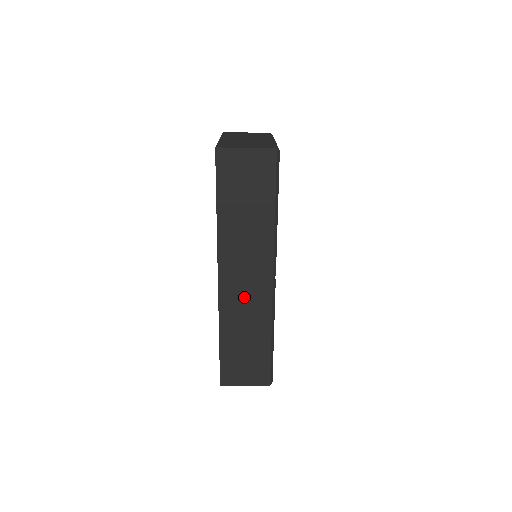
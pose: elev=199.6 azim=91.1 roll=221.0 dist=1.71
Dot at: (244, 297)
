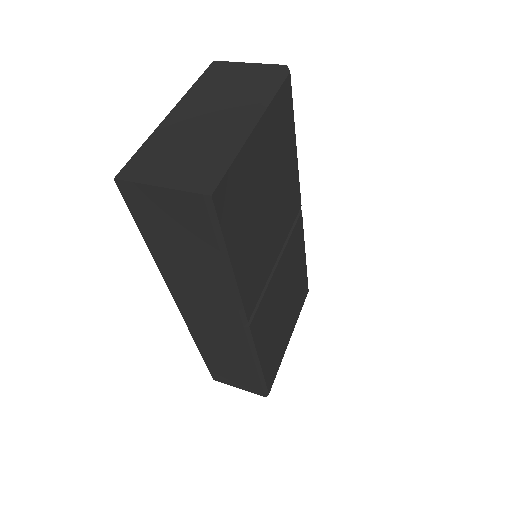
Dot at: (214, 330)
